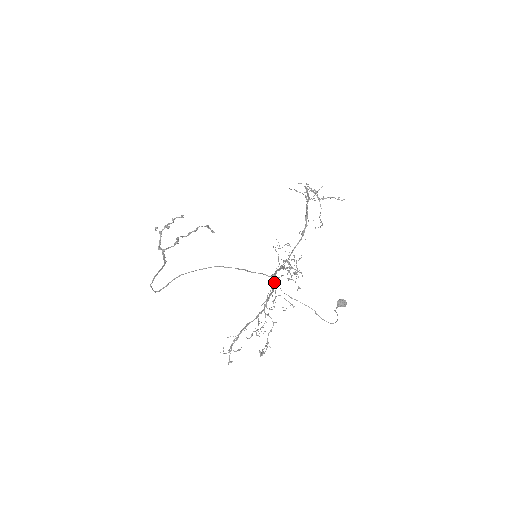
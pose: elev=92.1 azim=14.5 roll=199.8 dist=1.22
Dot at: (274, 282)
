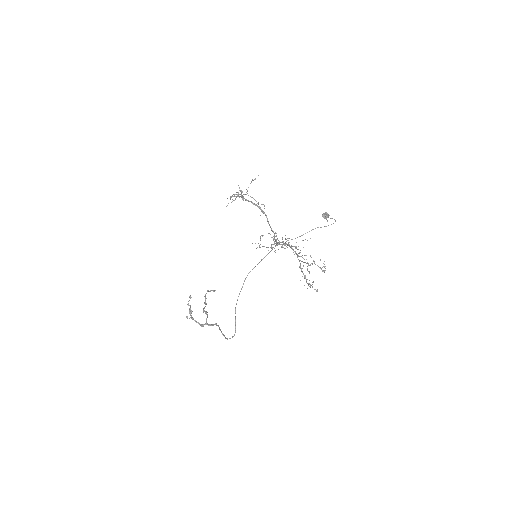
Dot at: (283, 243)
